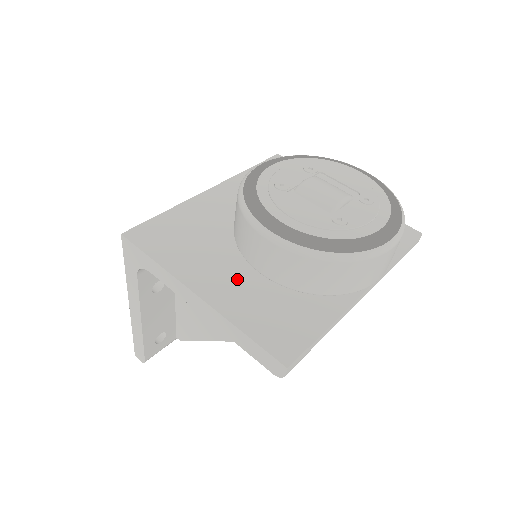
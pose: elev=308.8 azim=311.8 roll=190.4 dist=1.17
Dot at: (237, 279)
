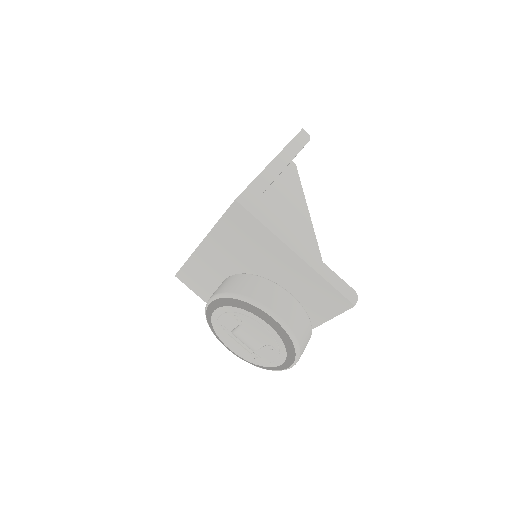
Dot at: occluded
